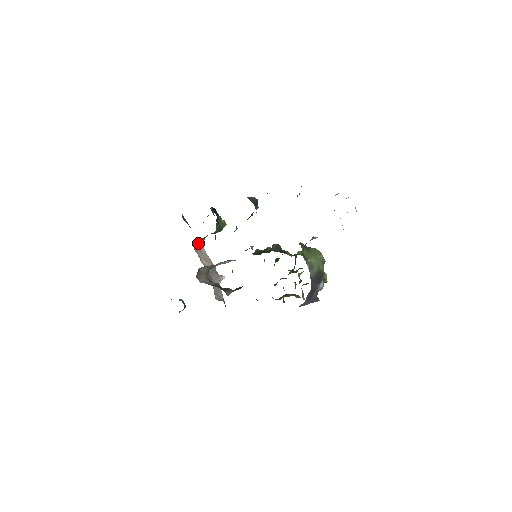
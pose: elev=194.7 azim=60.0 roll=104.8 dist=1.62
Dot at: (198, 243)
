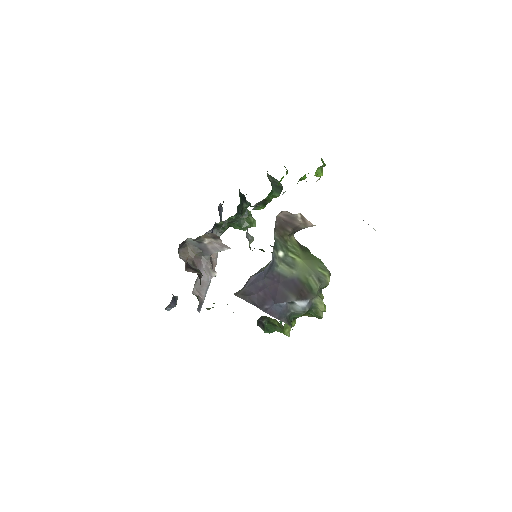
Dot at: (215, 233)
